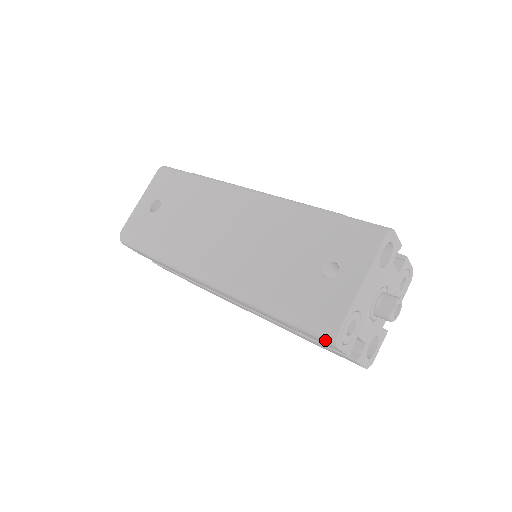
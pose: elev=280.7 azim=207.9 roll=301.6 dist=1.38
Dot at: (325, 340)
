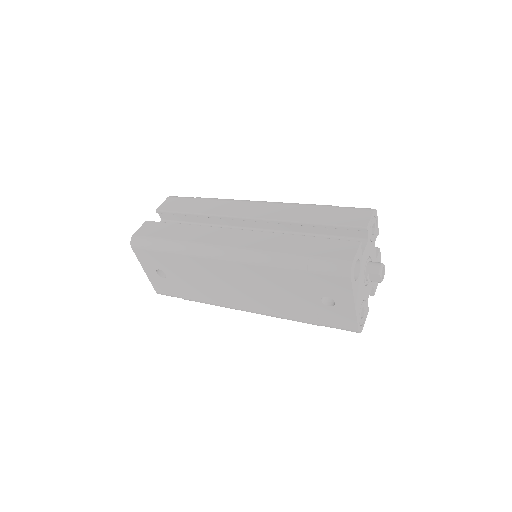
Dot at: occluded
